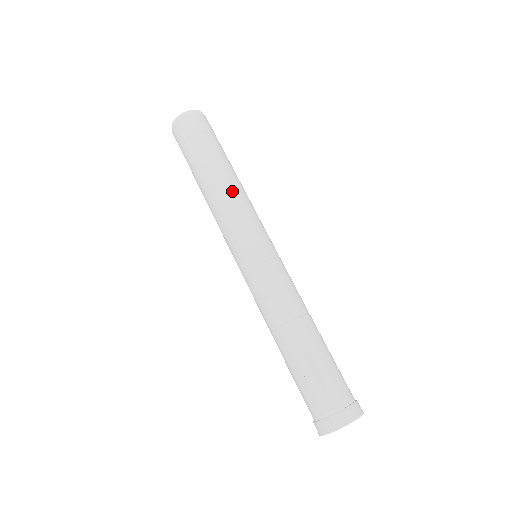
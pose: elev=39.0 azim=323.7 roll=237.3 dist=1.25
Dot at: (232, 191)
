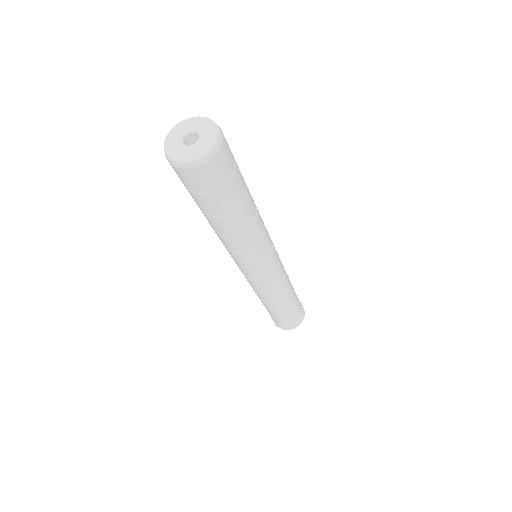
Dot at: (258, 229)
